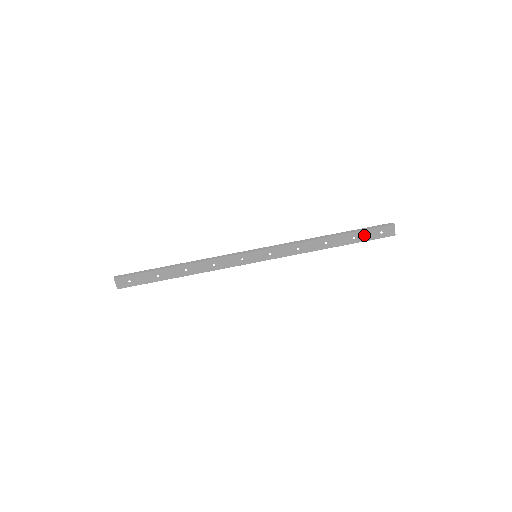
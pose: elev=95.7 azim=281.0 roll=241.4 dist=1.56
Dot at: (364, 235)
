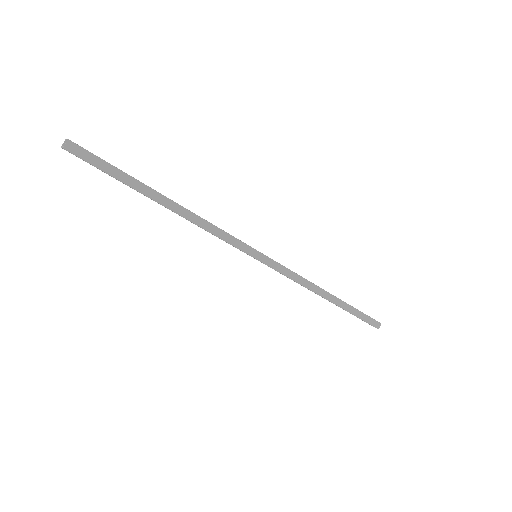
Dot at: occluded
